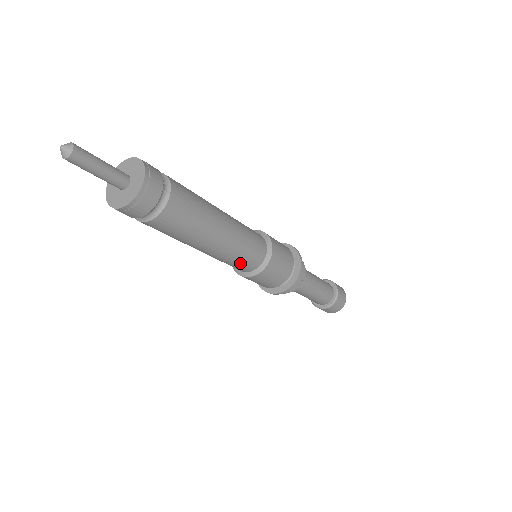
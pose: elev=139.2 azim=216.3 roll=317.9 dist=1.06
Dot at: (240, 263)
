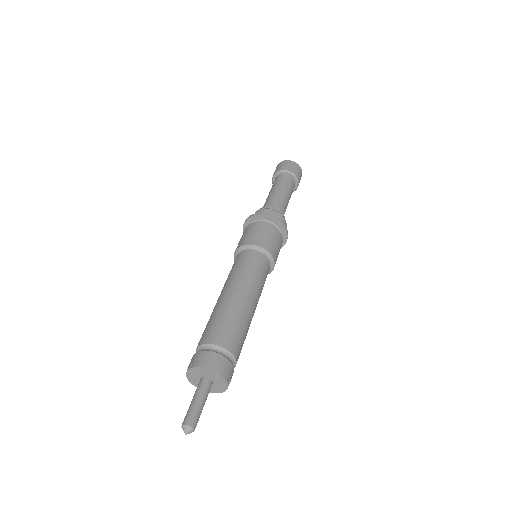
Dot at: occluded
